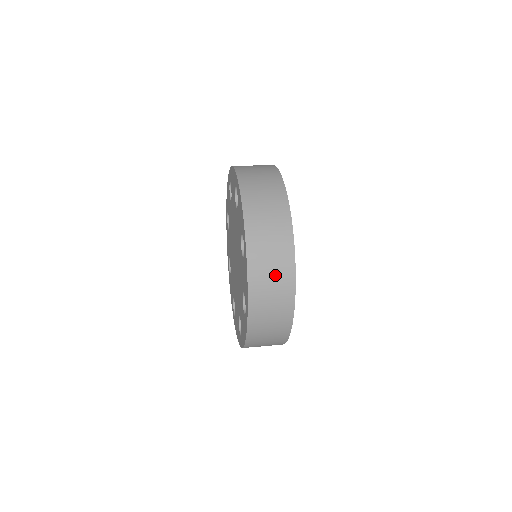
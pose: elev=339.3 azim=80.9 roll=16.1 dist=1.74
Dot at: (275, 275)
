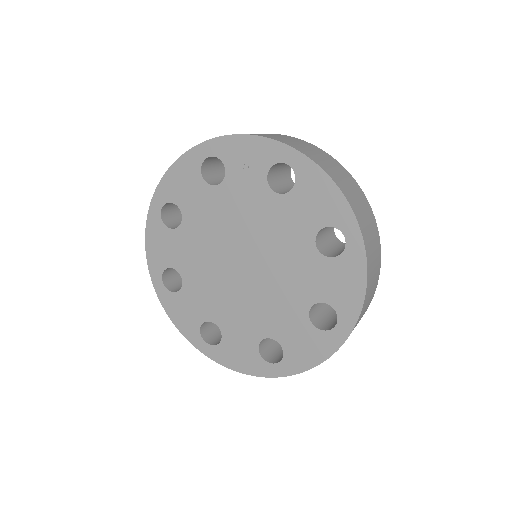
Dot at: (375, 269)
